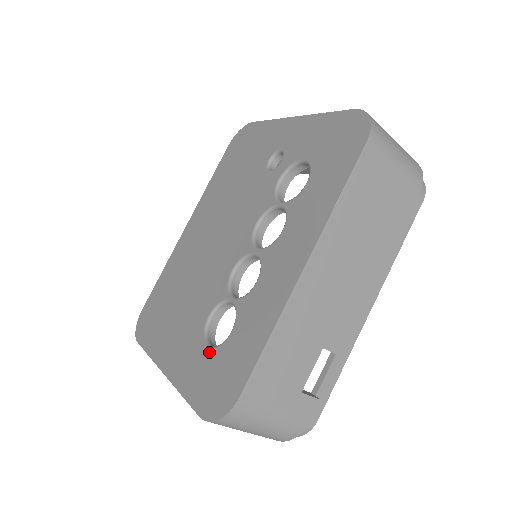
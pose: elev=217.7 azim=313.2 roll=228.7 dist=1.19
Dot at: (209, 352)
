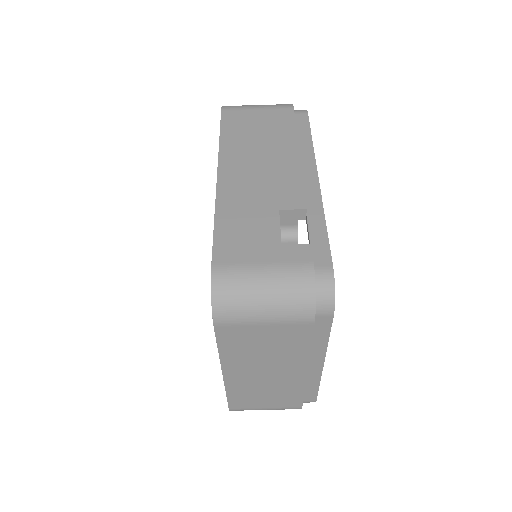
Dot at: occluded
